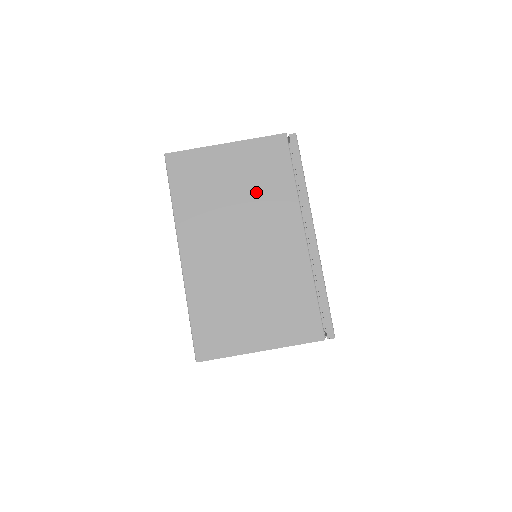
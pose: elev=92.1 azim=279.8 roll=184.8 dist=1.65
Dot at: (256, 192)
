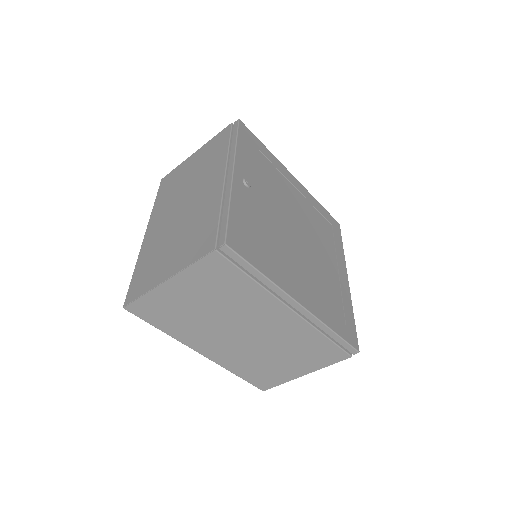
Dot at: (226, 302)
